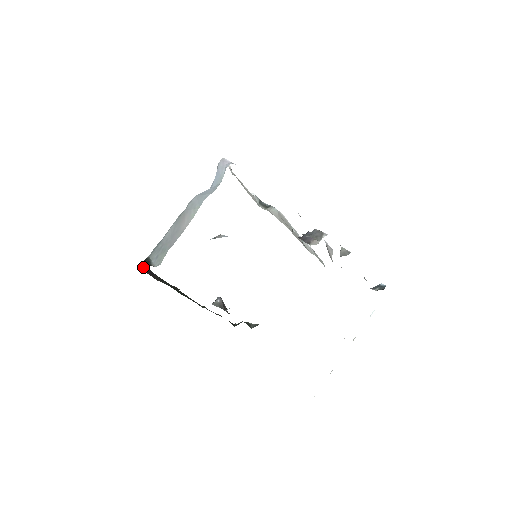
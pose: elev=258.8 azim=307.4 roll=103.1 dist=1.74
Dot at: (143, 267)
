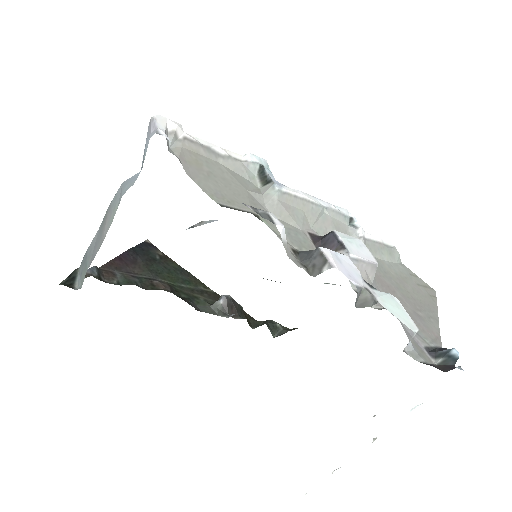
Dot at: occluded
